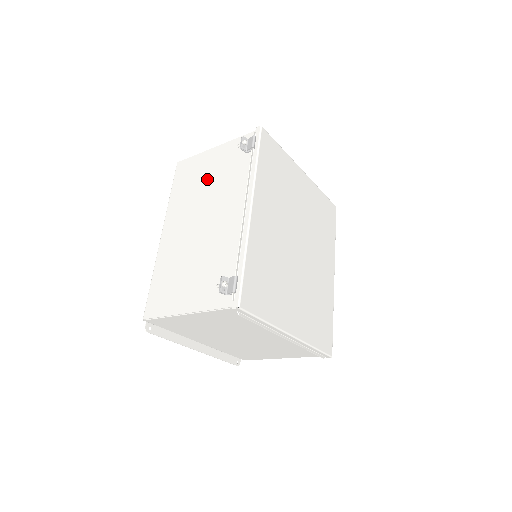
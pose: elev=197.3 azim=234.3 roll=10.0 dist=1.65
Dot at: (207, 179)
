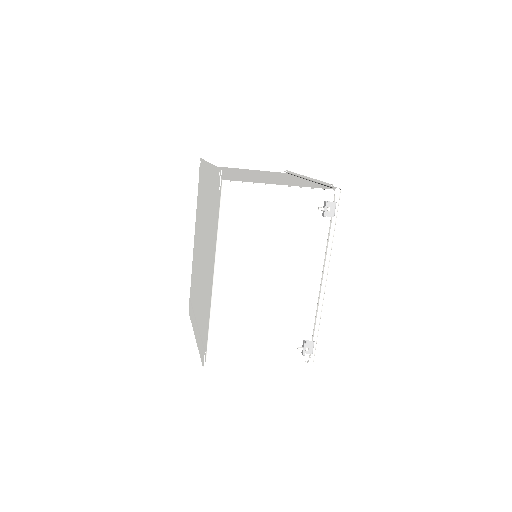
Dot at: (274, 228)
